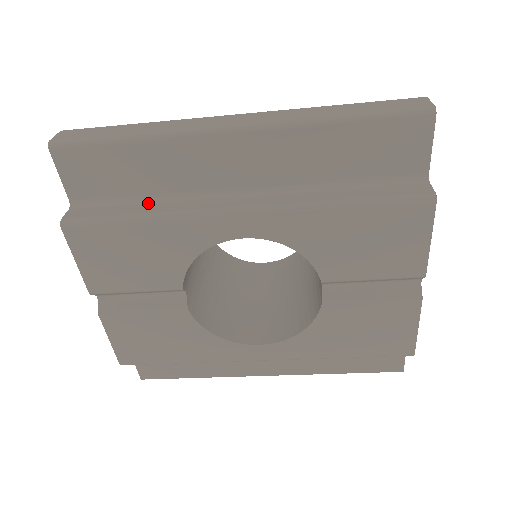
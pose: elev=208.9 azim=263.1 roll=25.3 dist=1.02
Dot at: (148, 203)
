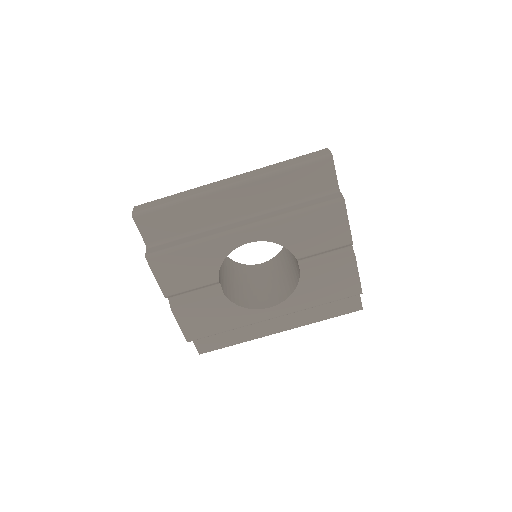
Dot at: (191, 236)
